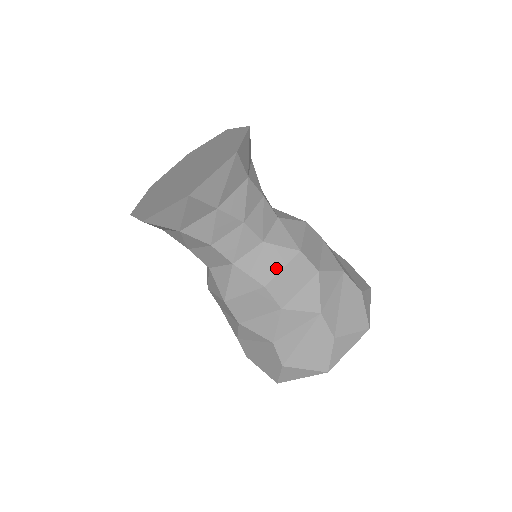
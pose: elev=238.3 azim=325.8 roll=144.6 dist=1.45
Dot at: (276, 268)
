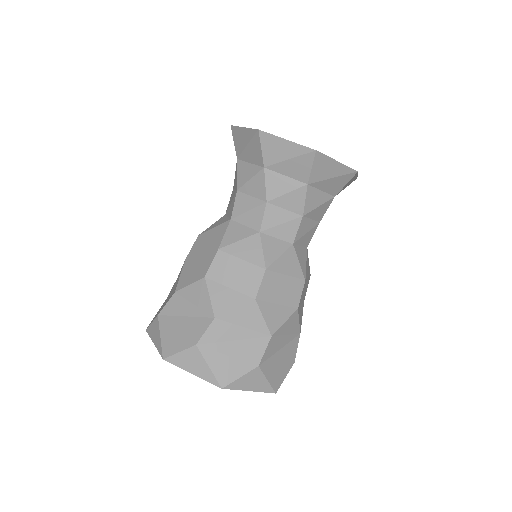
Dot at: (307, 273)
